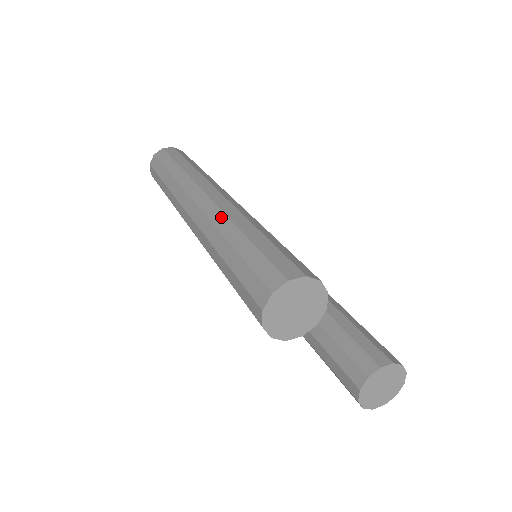
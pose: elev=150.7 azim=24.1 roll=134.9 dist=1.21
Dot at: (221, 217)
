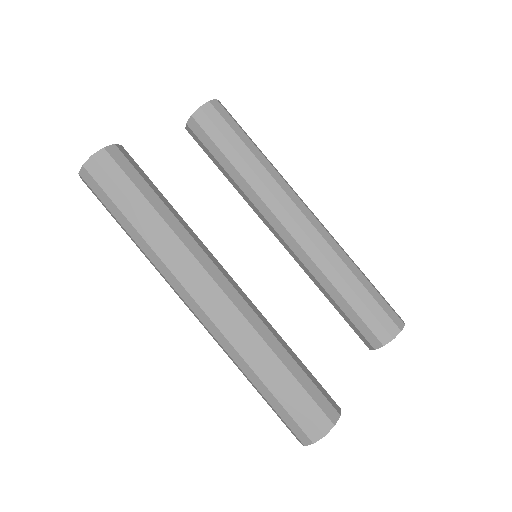
Dot at: (231, 350)
